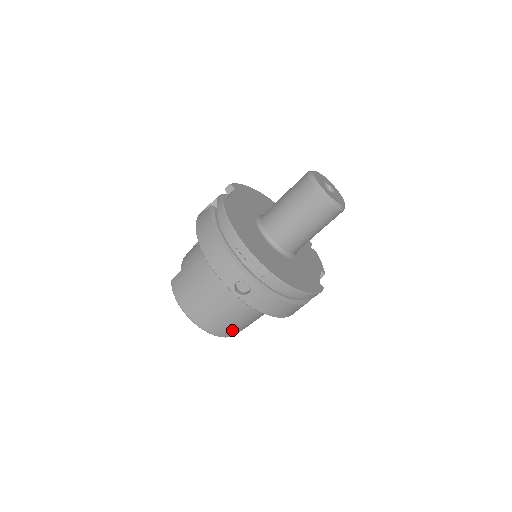
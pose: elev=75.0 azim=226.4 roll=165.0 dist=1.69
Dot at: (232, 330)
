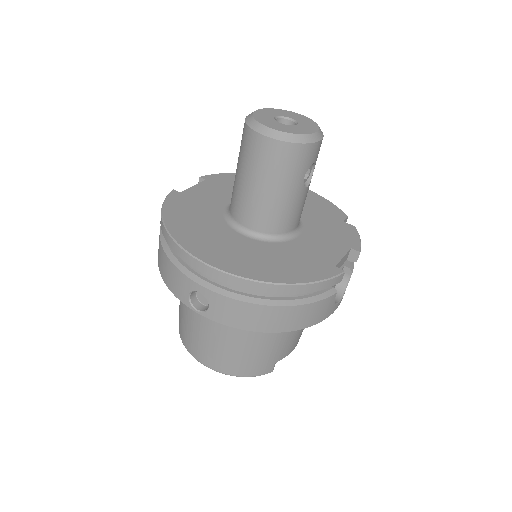
Dot at: (252, 365)
